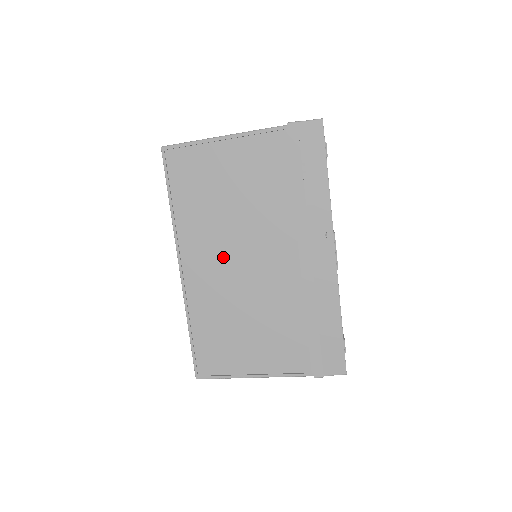
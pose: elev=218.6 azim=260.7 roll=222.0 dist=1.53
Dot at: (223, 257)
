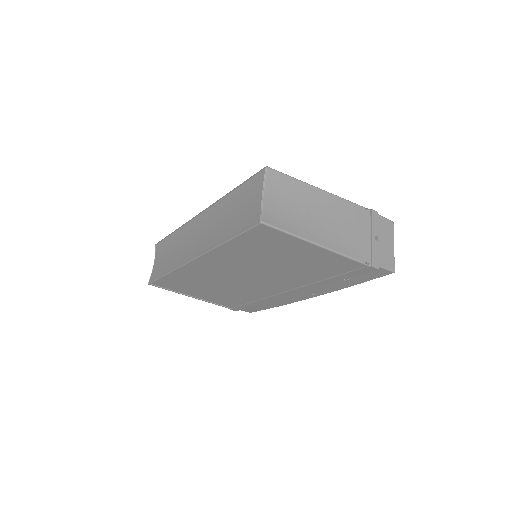
Dot at: (235, 271)
